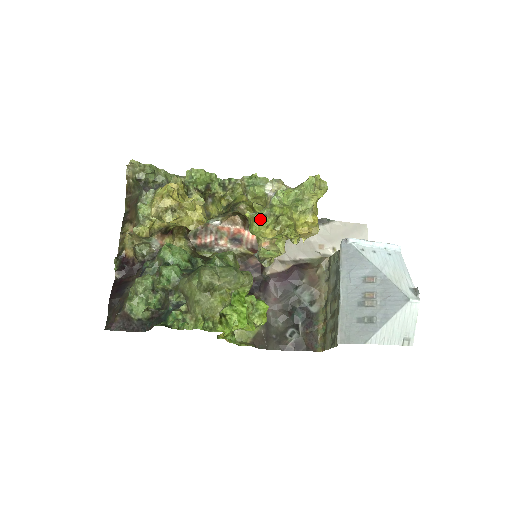
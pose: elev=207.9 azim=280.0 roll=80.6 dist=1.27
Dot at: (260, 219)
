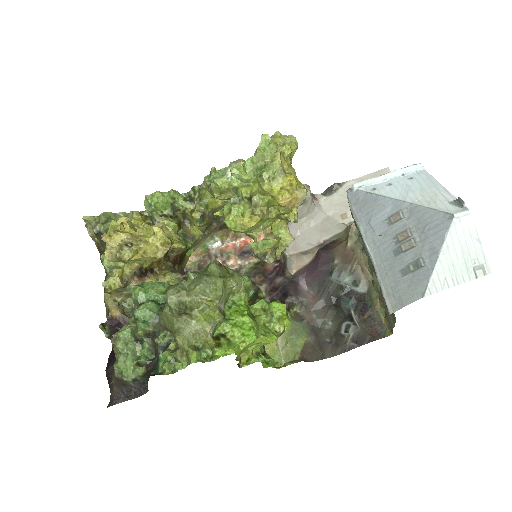
Dot at: (229, 210)
